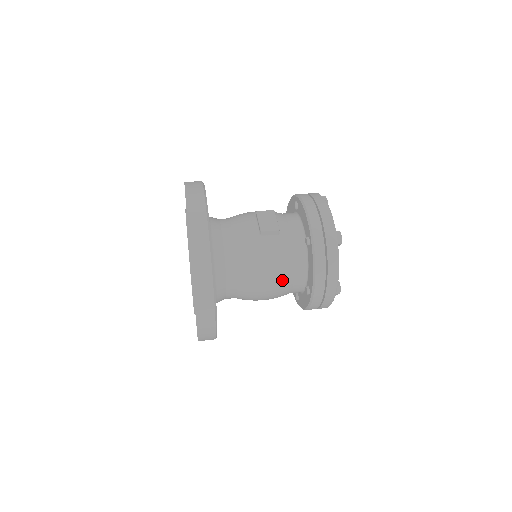
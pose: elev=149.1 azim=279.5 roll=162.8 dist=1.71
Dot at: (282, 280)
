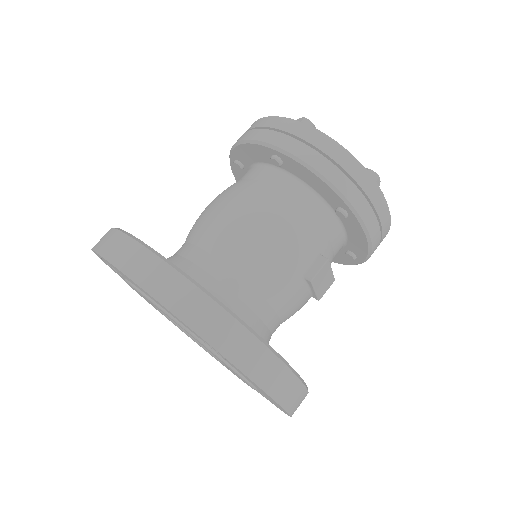
Dot at: occluded
